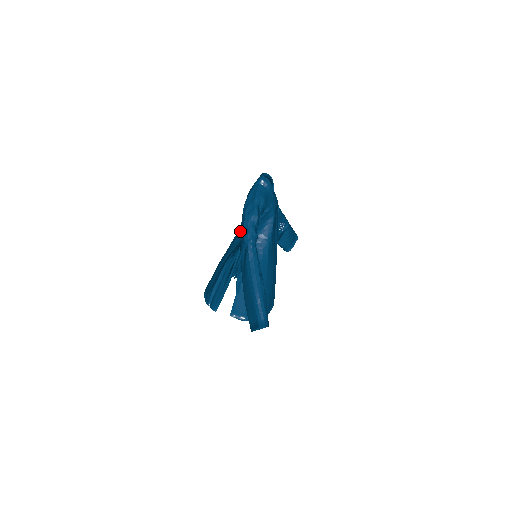
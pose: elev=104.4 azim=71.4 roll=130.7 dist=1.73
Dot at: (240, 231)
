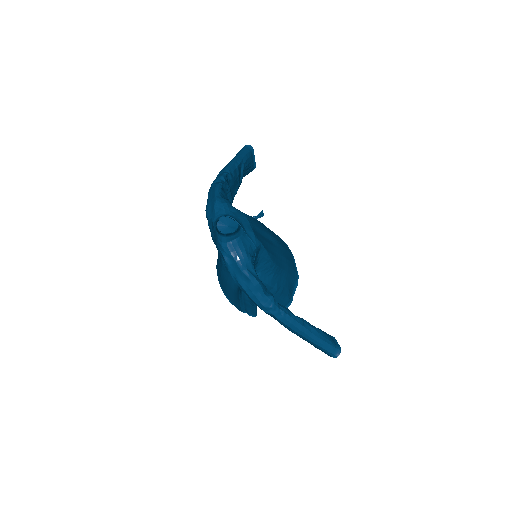
Dot at: occluded
